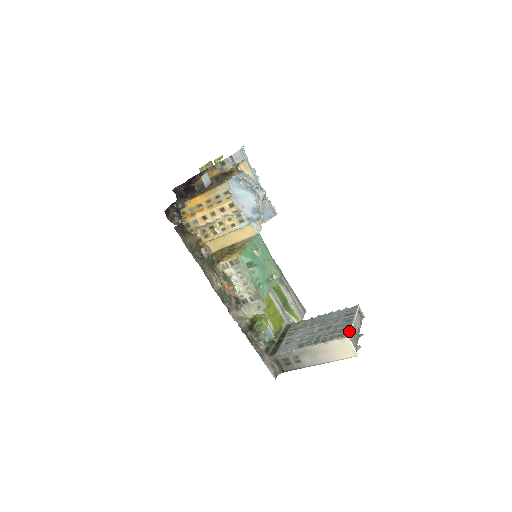
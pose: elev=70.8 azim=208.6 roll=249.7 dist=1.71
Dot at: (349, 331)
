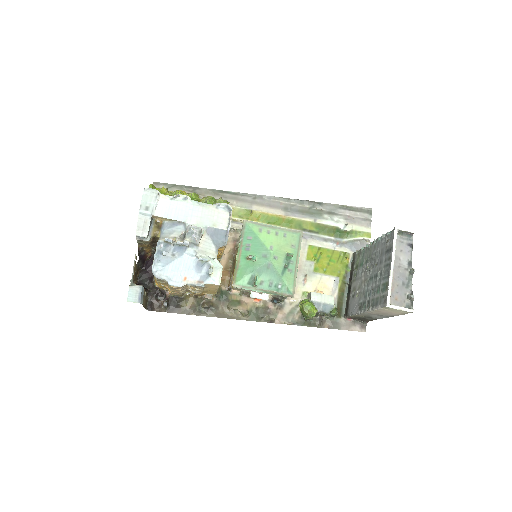
Dot at: (387, 294)
